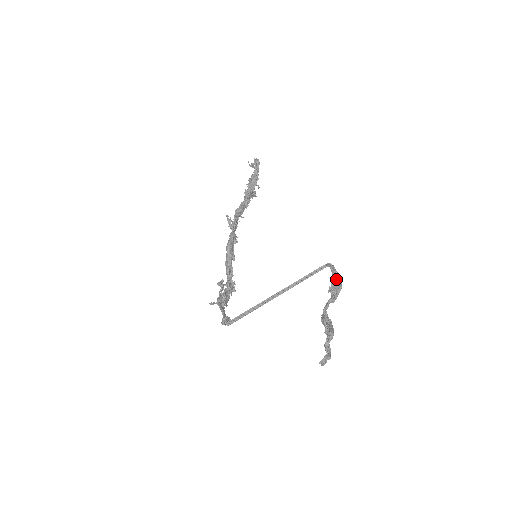
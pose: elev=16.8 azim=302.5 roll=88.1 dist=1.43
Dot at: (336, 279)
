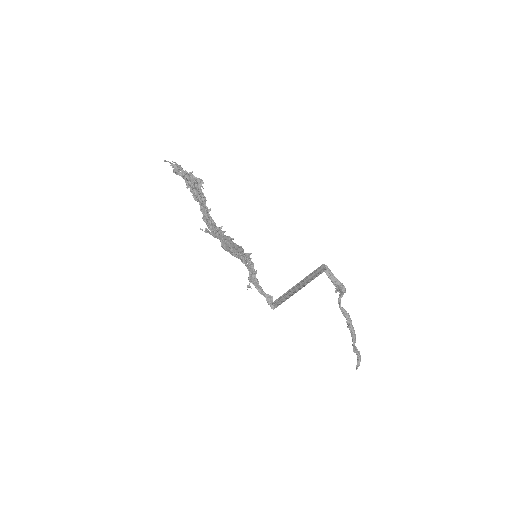
Dot at: (338, 286)
